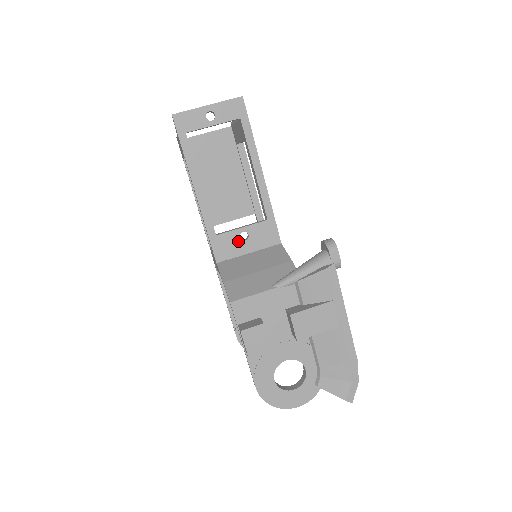
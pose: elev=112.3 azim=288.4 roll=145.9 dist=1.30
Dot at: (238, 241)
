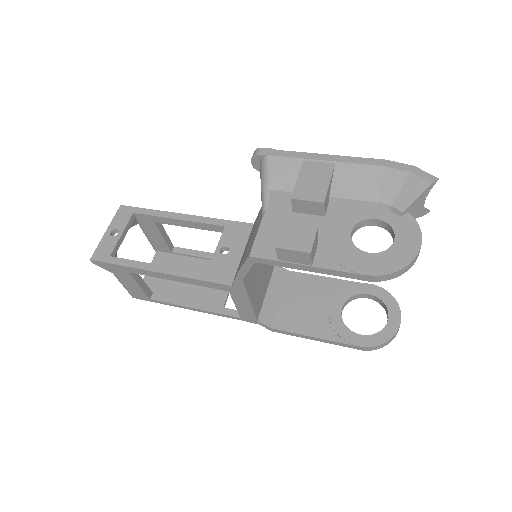
Dot at: (225, 258)
